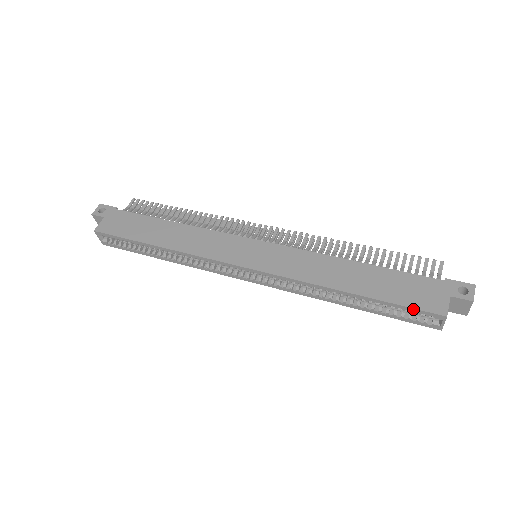
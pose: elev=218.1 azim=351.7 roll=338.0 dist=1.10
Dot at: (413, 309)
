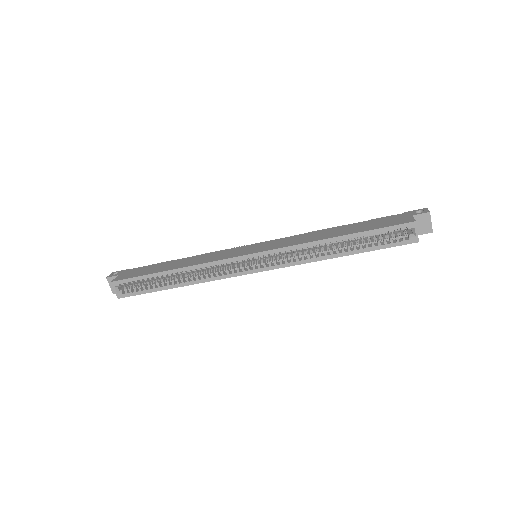
Dot at: (389, 227)
